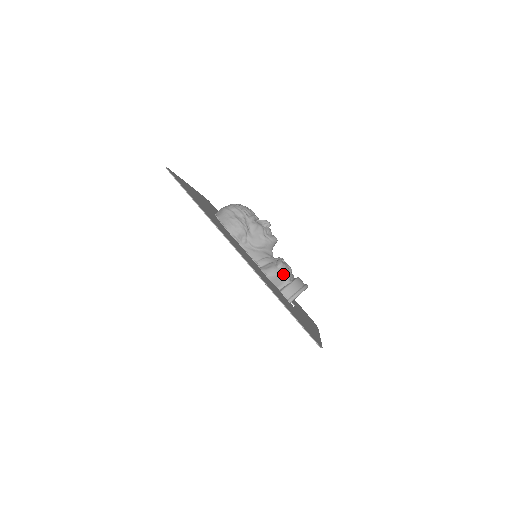
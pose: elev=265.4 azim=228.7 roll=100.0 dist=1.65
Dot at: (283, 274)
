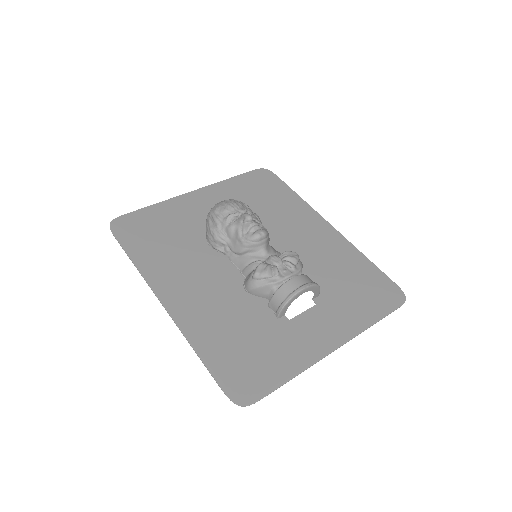
Dot at: (261, 285)
